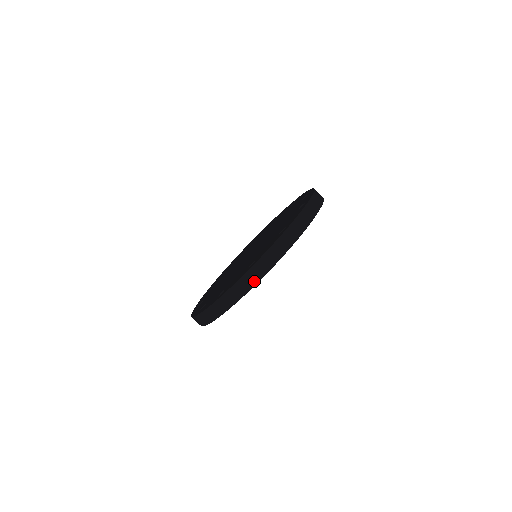
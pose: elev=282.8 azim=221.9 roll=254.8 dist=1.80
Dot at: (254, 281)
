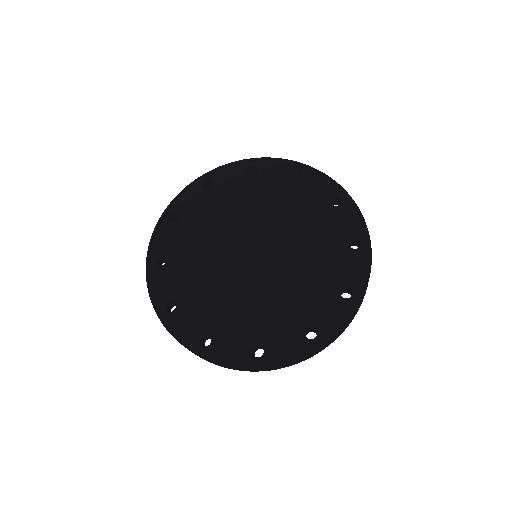
Dot at: (250, 371)
